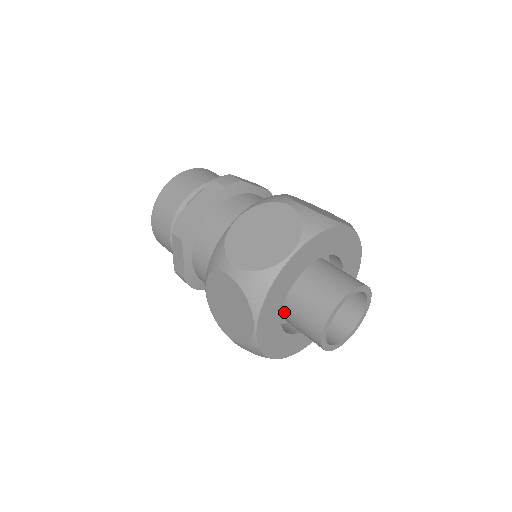
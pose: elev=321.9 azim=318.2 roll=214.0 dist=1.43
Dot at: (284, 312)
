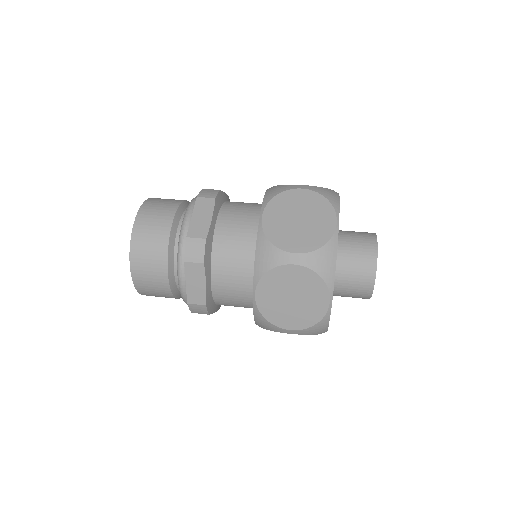
Dot at: occluded
